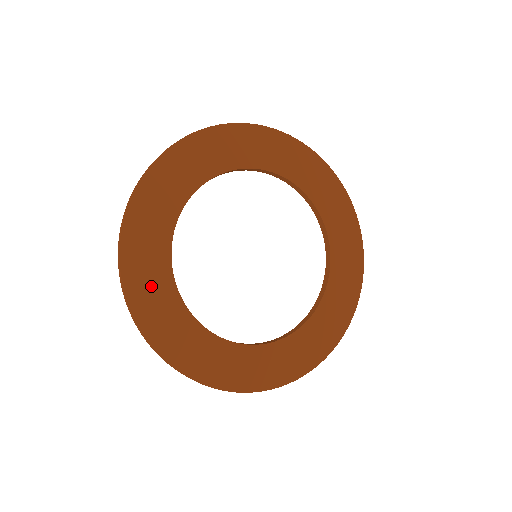
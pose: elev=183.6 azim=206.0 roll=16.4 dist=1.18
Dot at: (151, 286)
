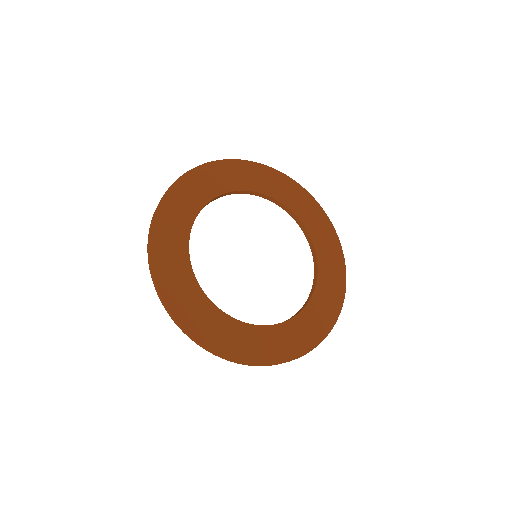
Dot at: (193, 192)
